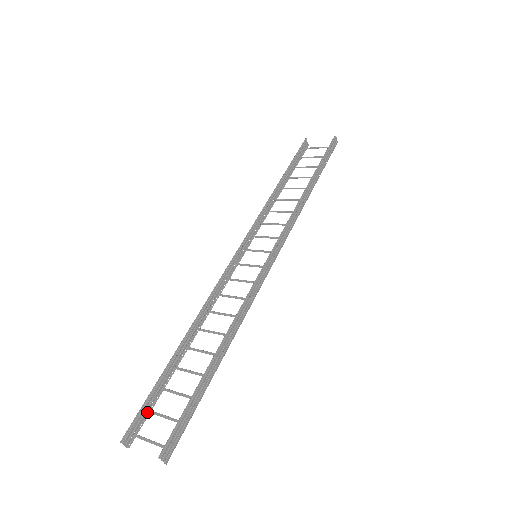
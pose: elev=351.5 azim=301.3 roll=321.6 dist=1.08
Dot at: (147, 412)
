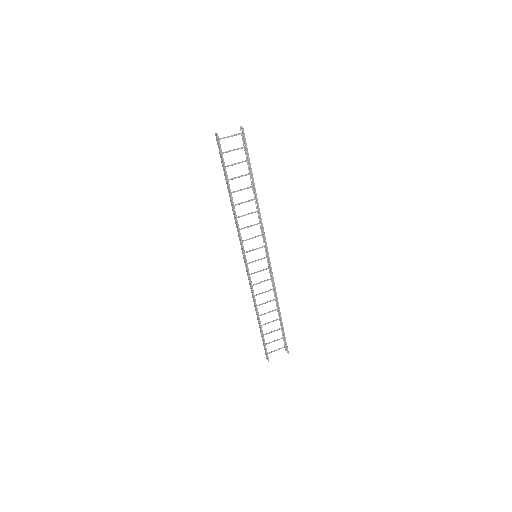
Dot at: occluded
